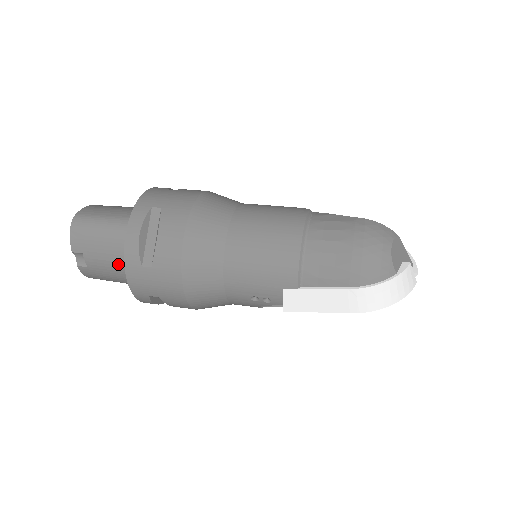
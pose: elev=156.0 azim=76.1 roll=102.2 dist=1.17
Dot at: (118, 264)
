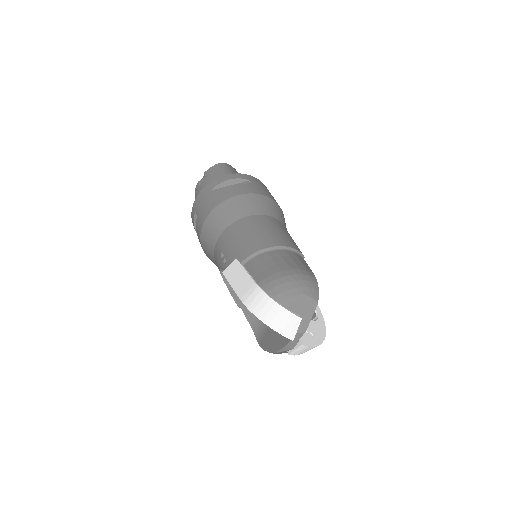
Dot at: occluded
